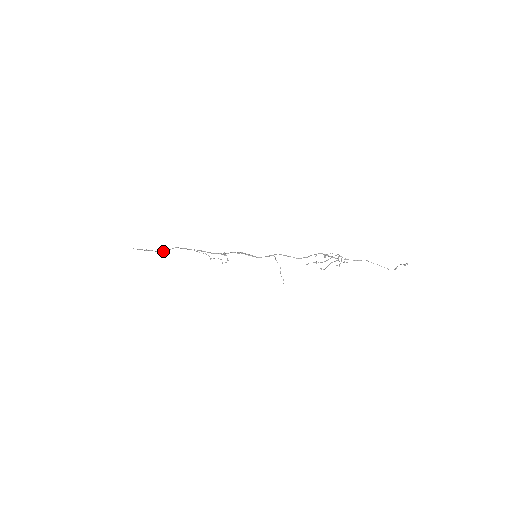
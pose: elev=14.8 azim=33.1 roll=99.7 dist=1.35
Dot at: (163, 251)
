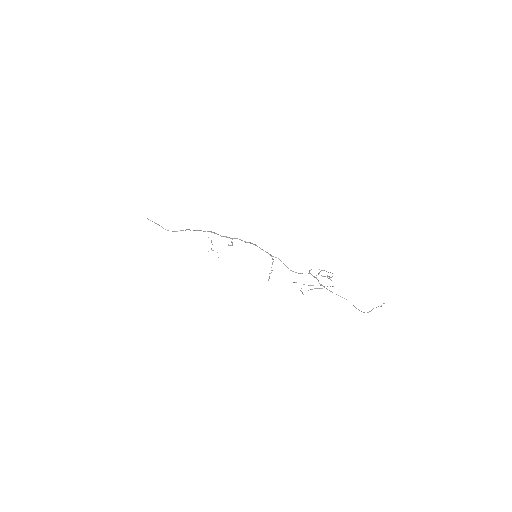
Dot at: occluded
